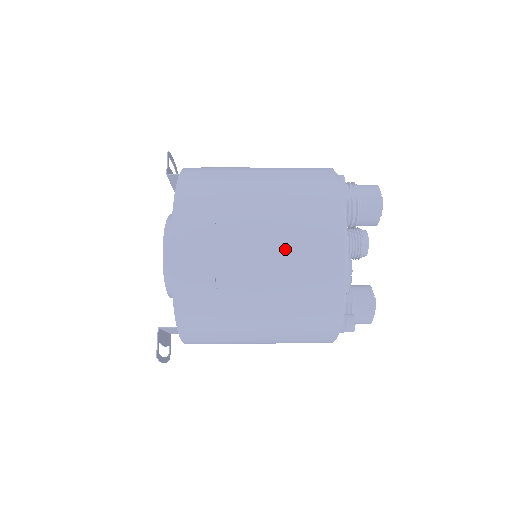
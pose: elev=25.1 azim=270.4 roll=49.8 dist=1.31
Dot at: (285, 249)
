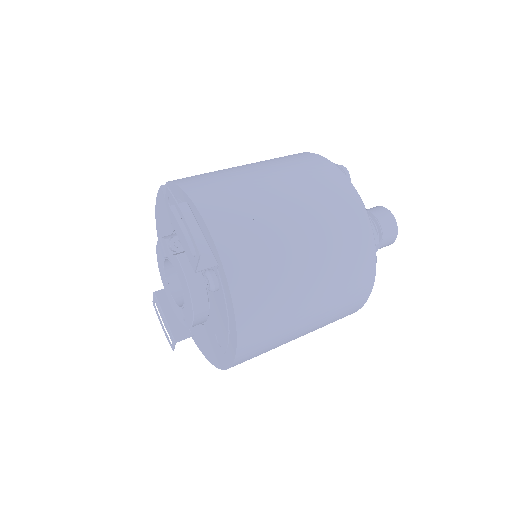
Dot at: occluded
